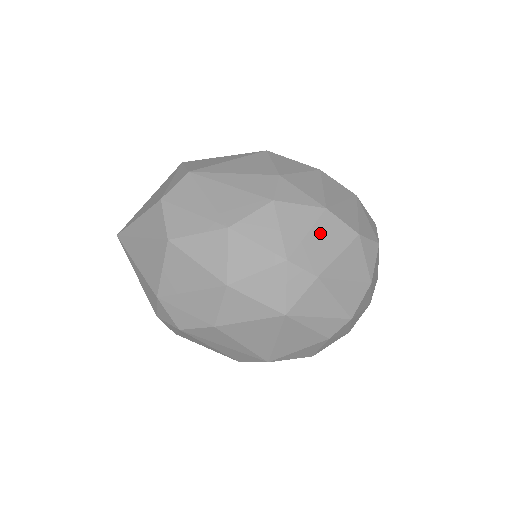
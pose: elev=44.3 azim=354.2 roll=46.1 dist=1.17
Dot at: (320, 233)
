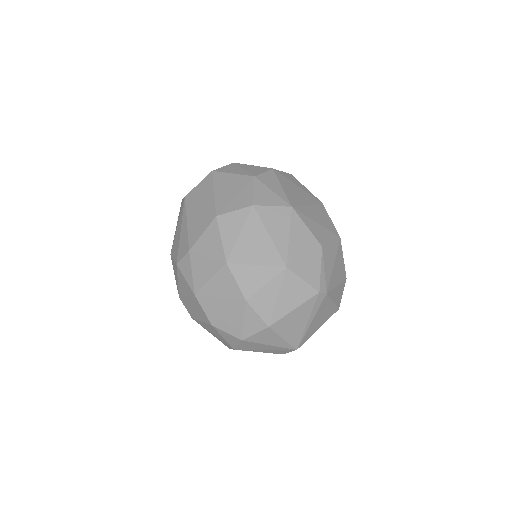
Dot at: (192, 302)
